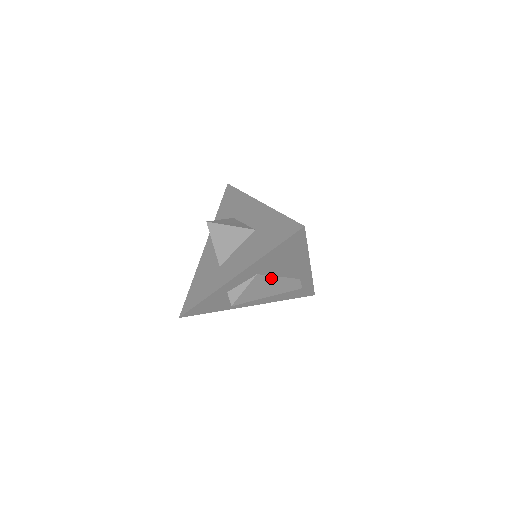
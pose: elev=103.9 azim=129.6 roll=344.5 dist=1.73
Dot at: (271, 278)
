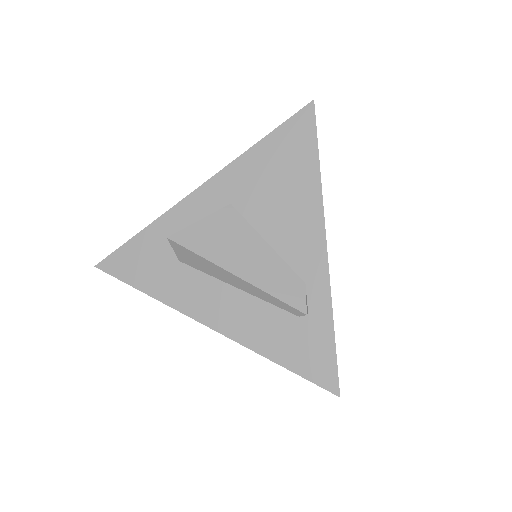
Dot at: (252, 234)
